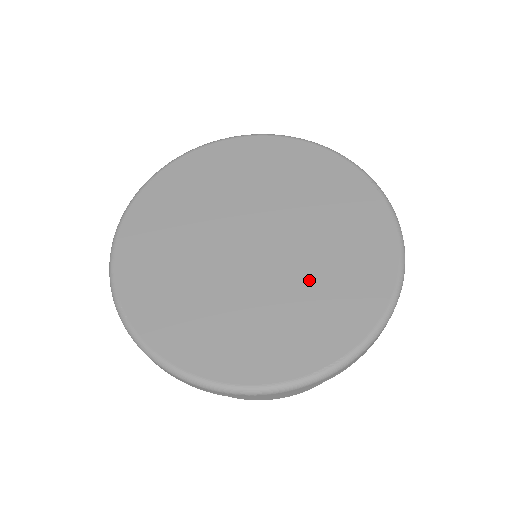
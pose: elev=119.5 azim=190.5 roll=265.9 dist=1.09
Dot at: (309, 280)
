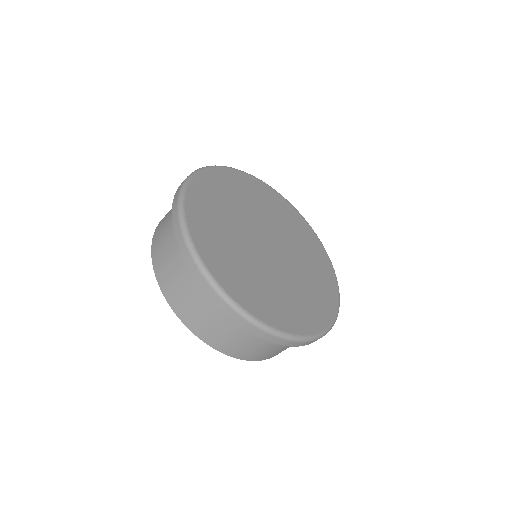
Dot at: (279, 284)
